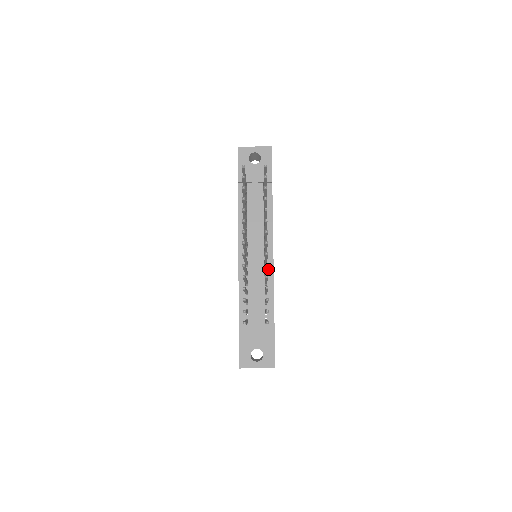
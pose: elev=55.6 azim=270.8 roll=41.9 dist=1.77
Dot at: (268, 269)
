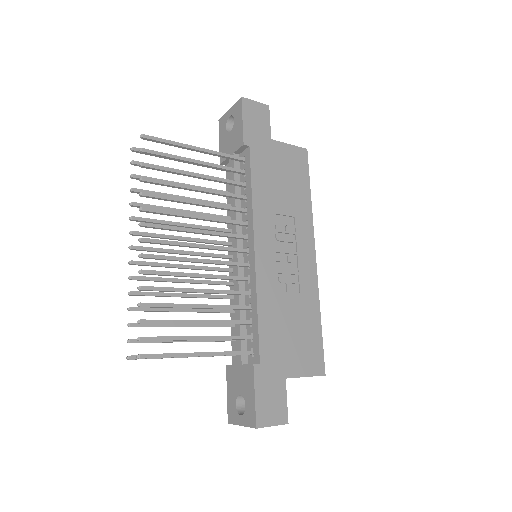
Dot at: (251, 272)
